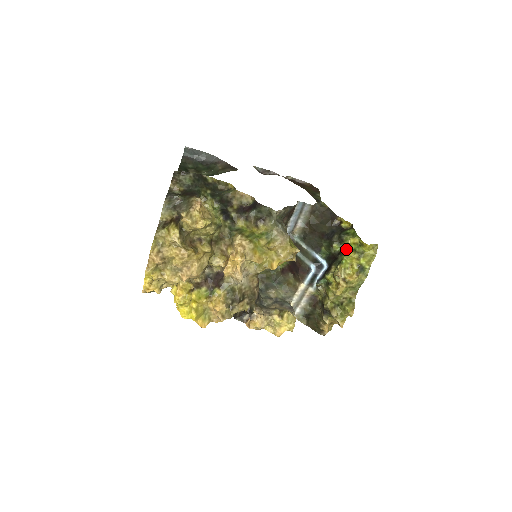
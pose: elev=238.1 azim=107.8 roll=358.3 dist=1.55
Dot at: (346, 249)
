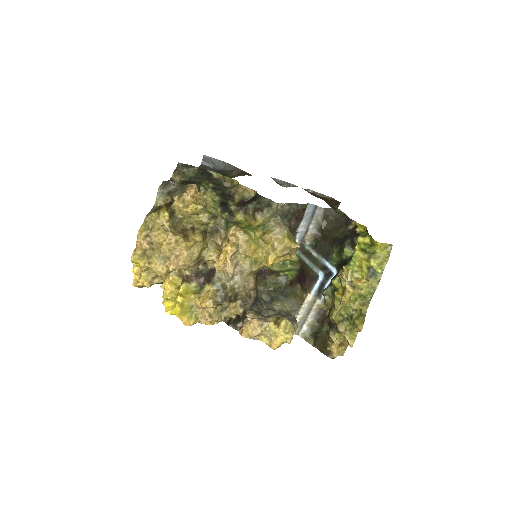
Dot at: occluded
